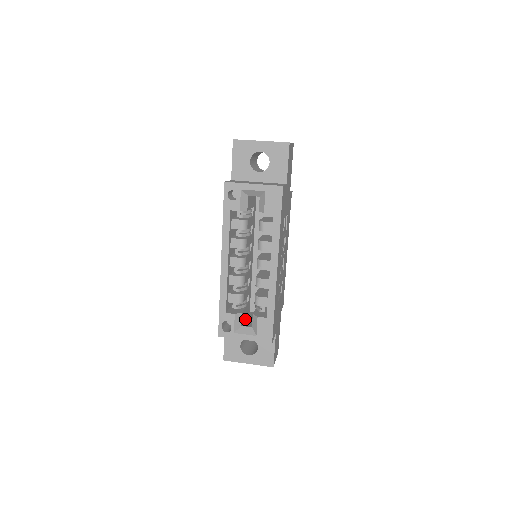
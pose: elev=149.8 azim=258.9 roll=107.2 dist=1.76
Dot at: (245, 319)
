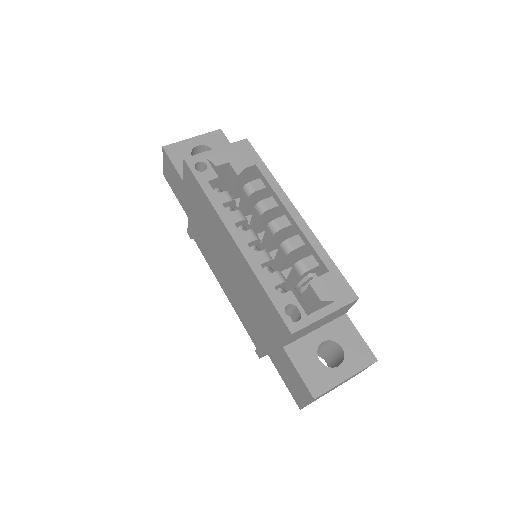
Dot at: occluded
